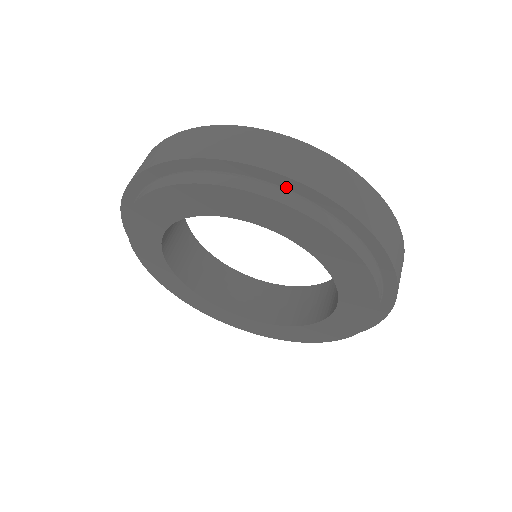
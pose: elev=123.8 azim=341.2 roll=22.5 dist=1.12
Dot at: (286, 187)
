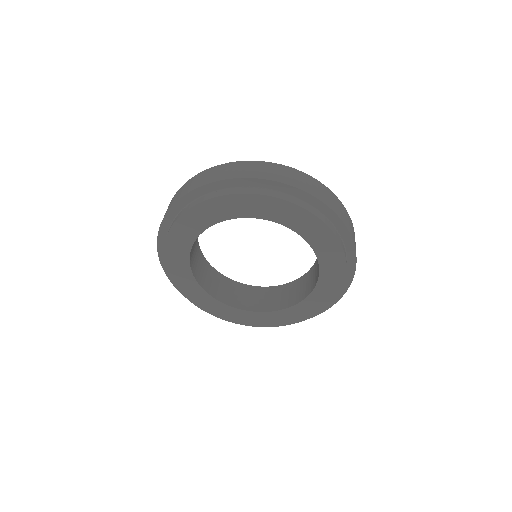
Dot at: (200, 195)
